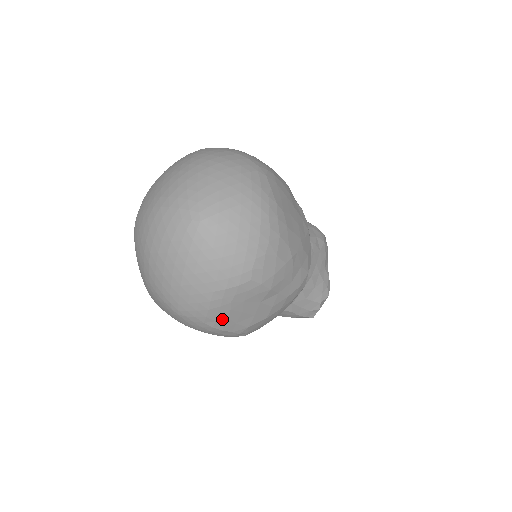
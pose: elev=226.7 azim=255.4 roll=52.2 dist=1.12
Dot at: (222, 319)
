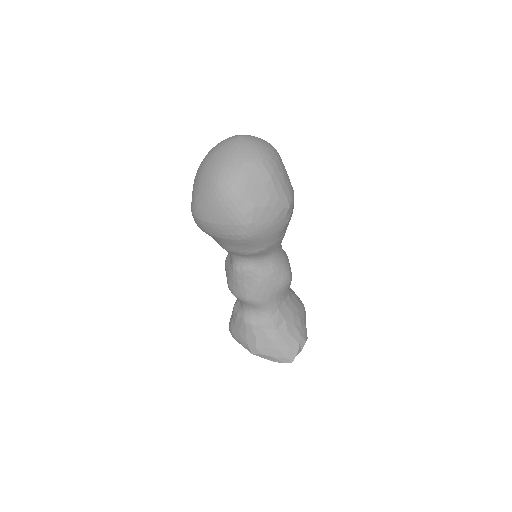
Dot at: (242, 188)
